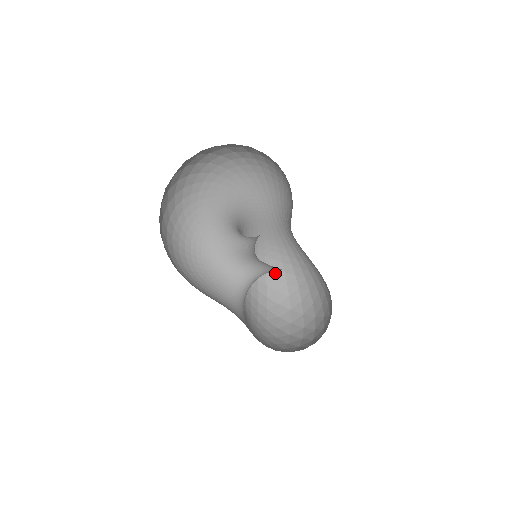
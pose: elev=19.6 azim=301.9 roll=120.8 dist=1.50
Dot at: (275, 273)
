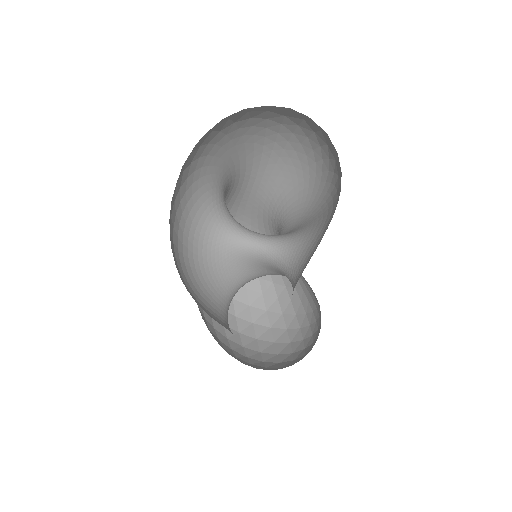
Dot at: occluded
